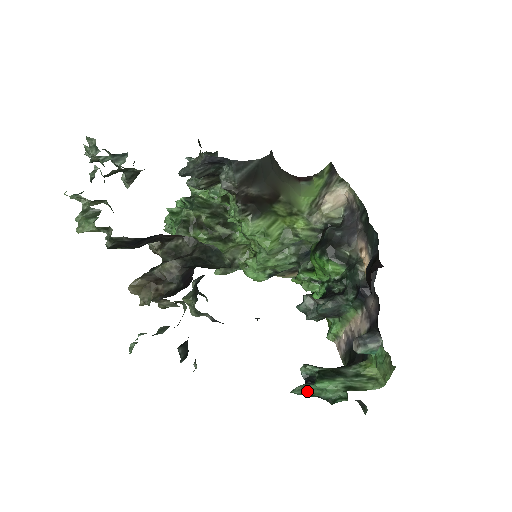
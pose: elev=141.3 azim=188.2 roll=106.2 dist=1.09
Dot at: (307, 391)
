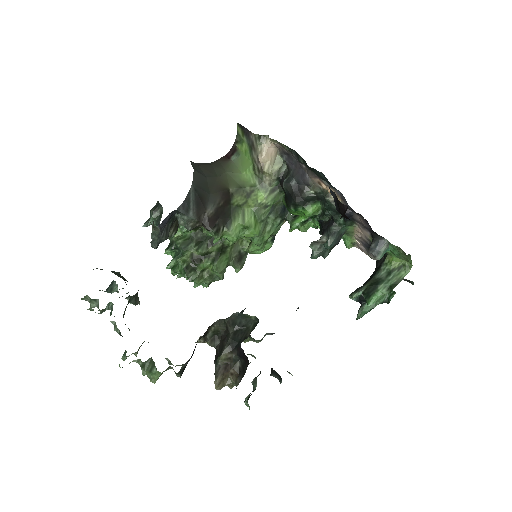
Dot at: (366, 310)
